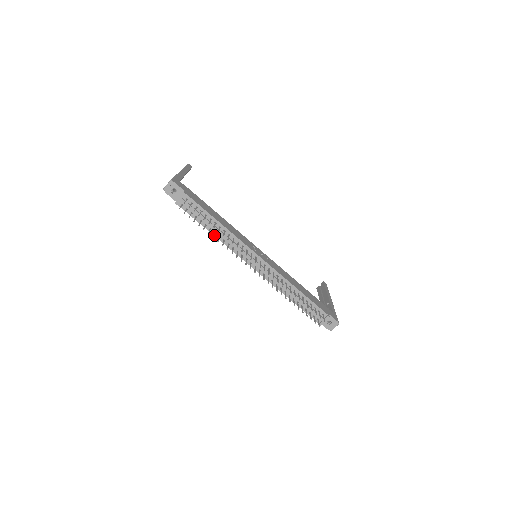
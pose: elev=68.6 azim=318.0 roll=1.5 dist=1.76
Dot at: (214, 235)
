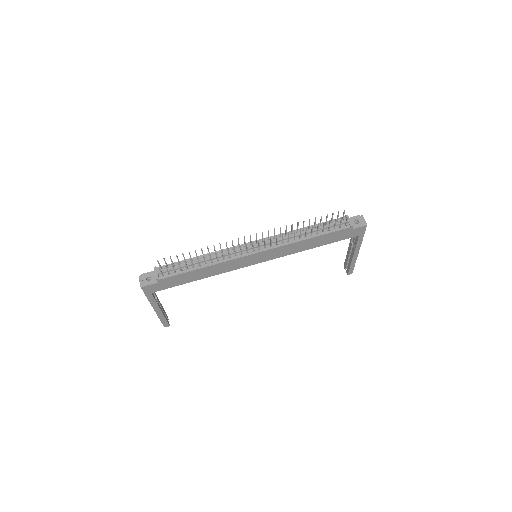
Dot at: (204, 258)
